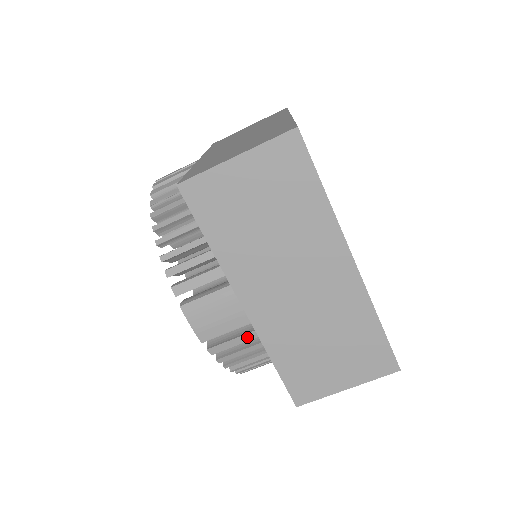
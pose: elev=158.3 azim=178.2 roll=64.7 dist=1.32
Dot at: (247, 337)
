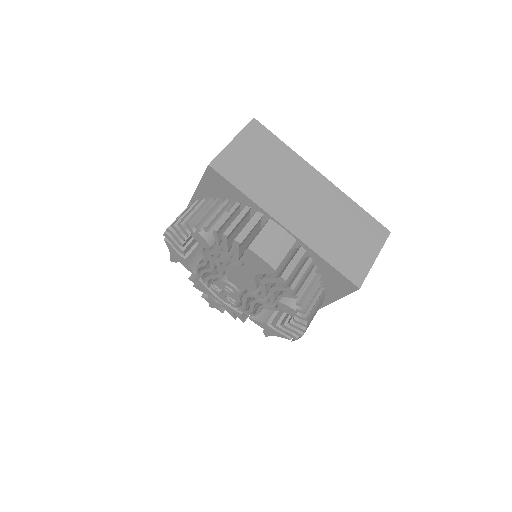
Dot at: (299, 255)
